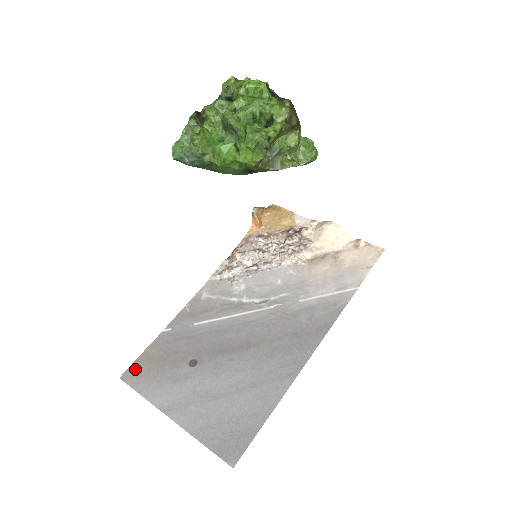
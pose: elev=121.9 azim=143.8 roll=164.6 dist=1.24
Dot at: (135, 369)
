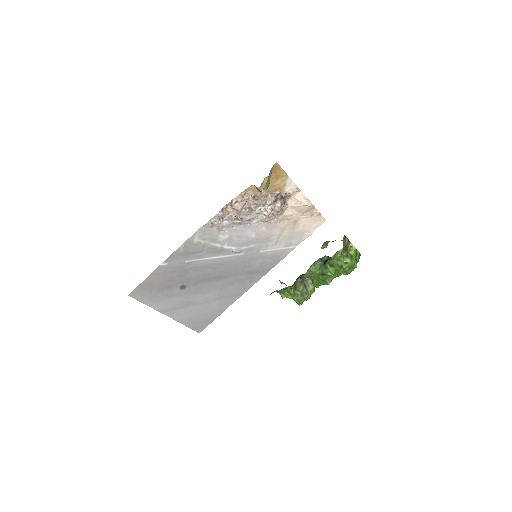
Dot at: (140, 290)
